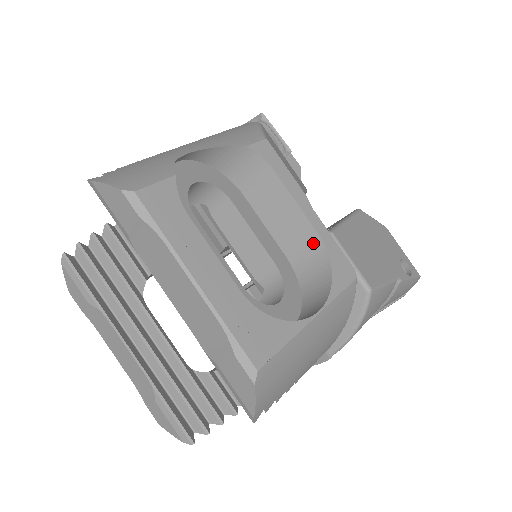
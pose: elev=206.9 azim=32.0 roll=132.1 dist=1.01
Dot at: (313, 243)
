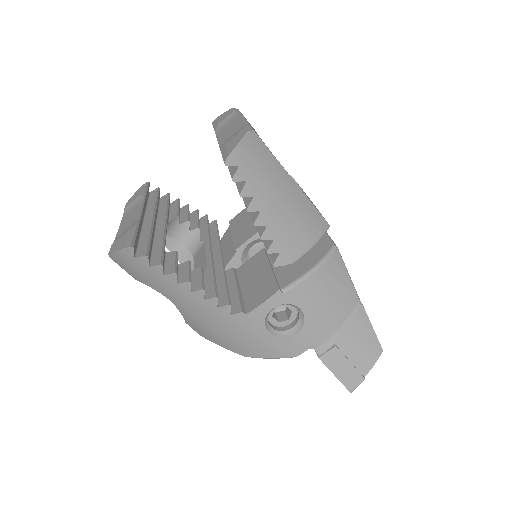
Dot at: occluded
